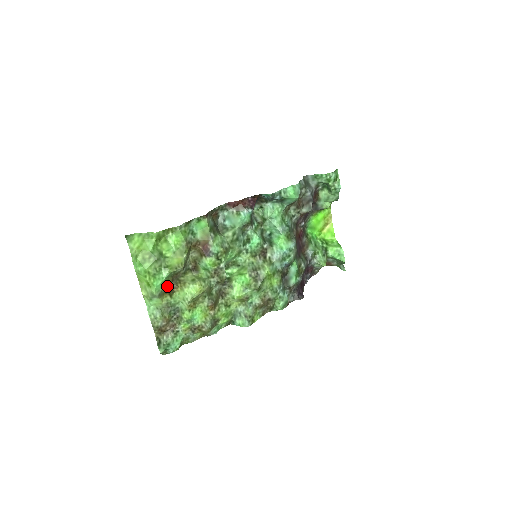
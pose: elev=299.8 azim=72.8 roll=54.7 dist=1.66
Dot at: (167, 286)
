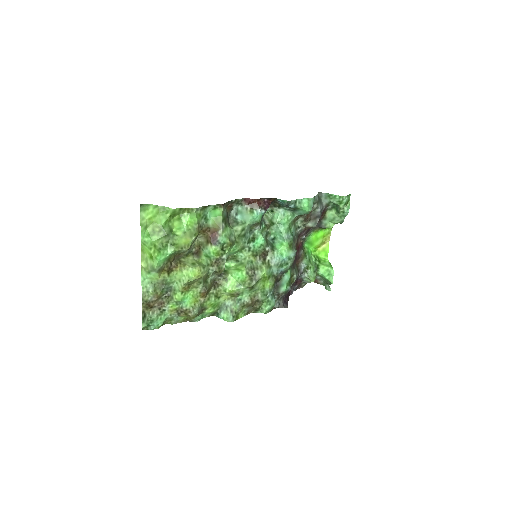
Dot at: (168, 263)
